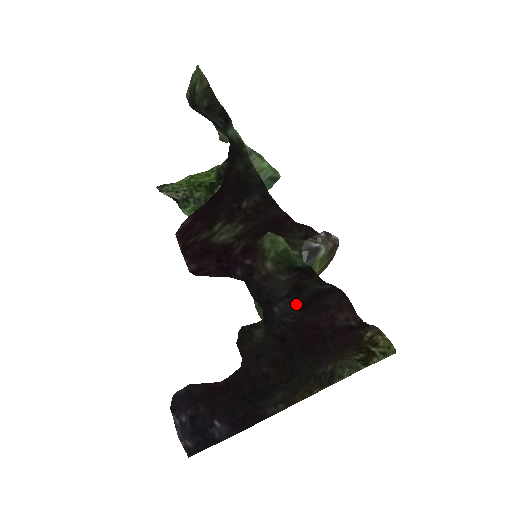
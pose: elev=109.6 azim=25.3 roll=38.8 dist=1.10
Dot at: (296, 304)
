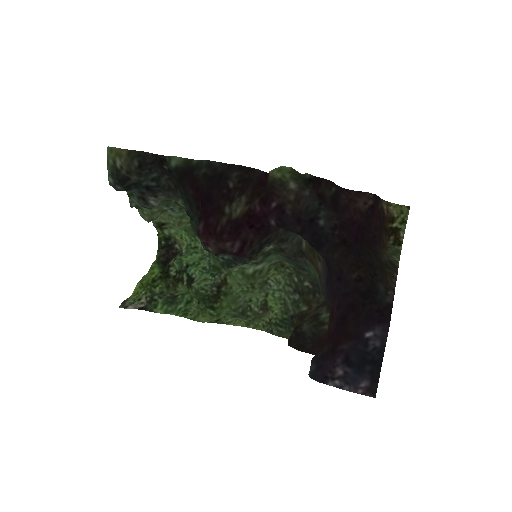
Dot at: (329, 209)
